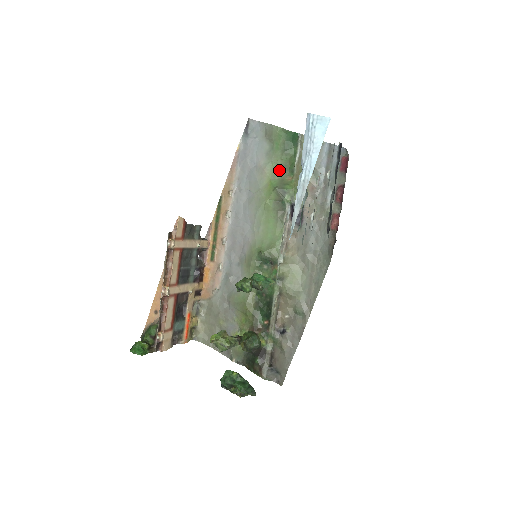
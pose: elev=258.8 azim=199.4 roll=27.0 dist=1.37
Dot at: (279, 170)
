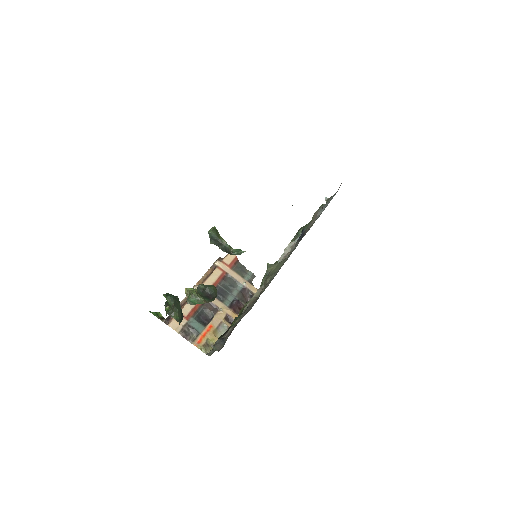
Dot at: occluded
